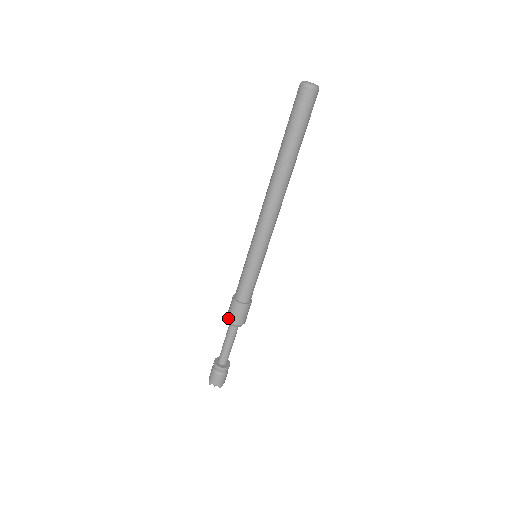
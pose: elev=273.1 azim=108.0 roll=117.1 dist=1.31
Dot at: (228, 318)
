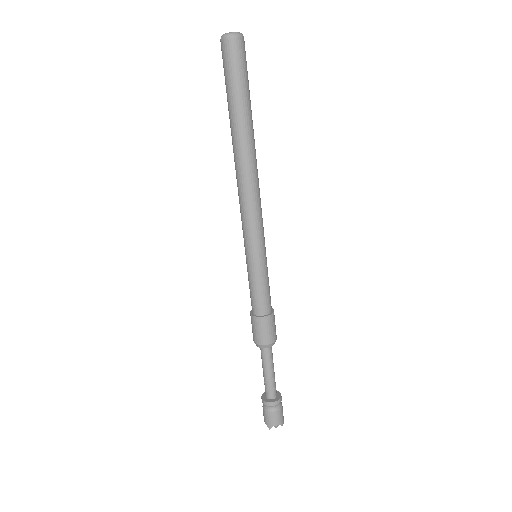
Dot at: (258, 342)
